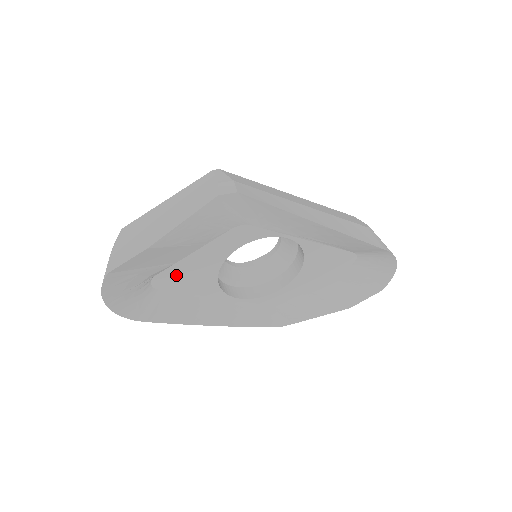
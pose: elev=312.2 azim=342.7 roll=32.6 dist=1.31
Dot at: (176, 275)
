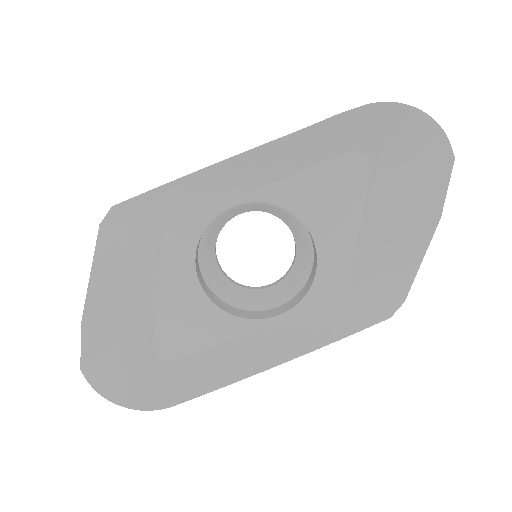
Dot at: (172, 333)
